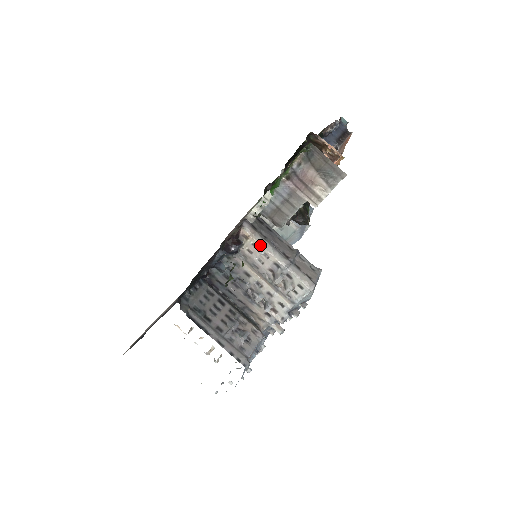
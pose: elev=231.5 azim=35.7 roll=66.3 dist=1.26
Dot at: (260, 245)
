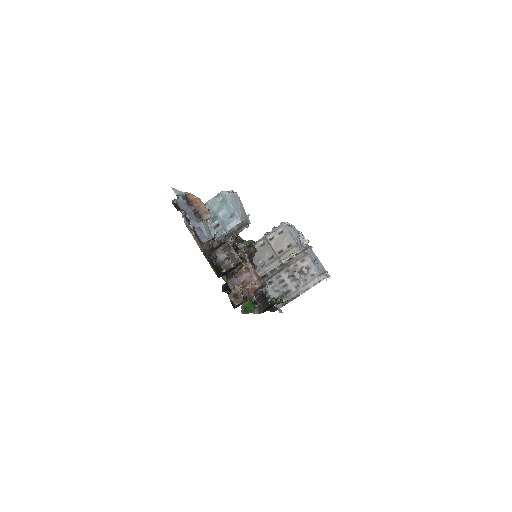
Dot at: occluded
